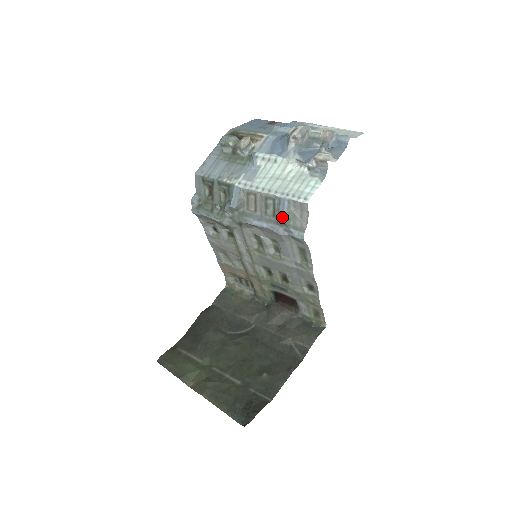
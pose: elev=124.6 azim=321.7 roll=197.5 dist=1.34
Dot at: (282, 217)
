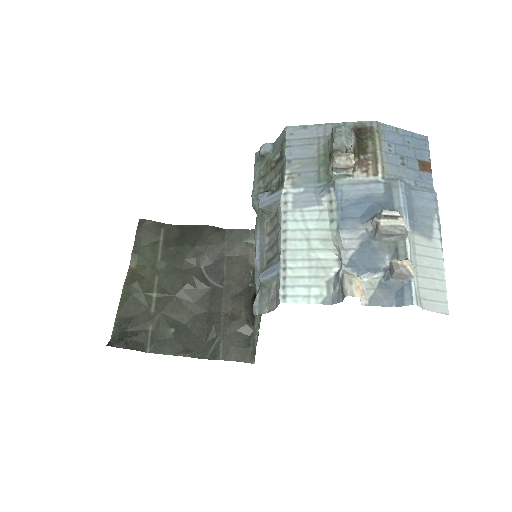
Dot at: (262, 276)
